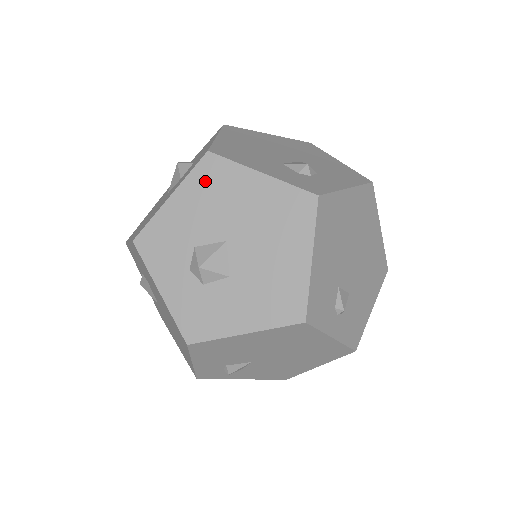
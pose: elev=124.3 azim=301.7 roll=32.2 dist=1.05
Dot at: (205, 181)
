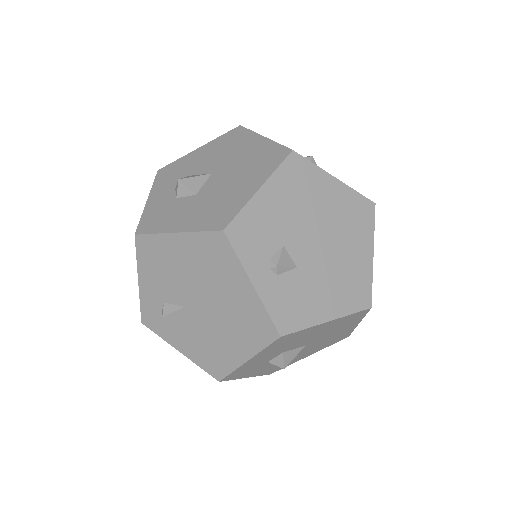
Dot at: (226, 140)
